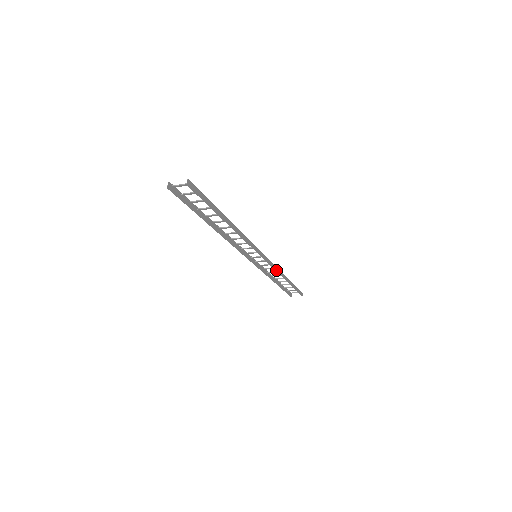
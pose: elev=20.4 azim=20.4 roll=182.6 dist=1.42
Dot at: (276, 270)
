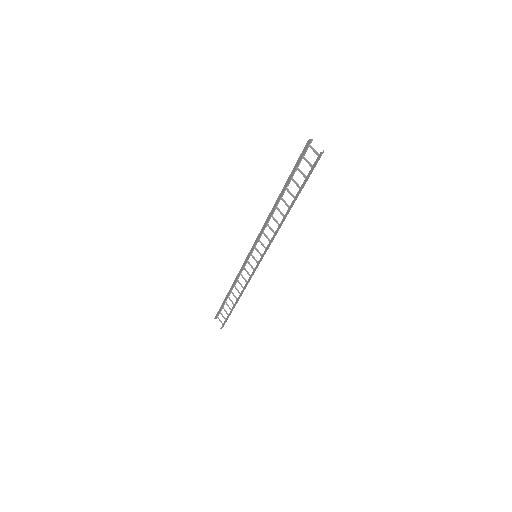
Dot at: (247, 283)
